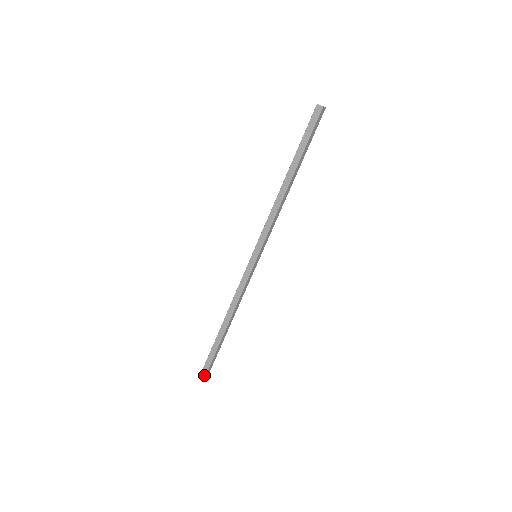
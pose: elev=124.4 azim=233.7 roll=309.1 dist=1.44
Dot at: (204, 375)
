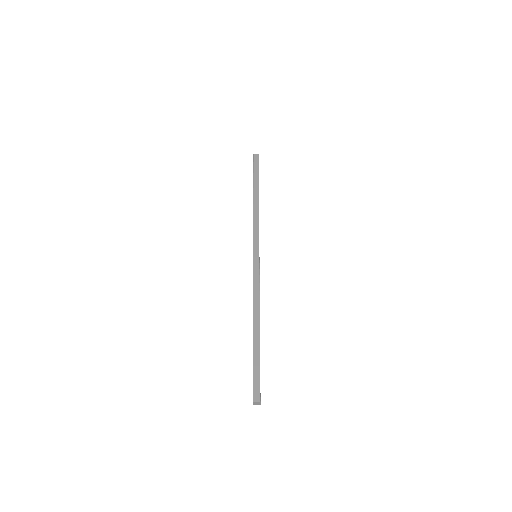
Dot at: (258, 401)
